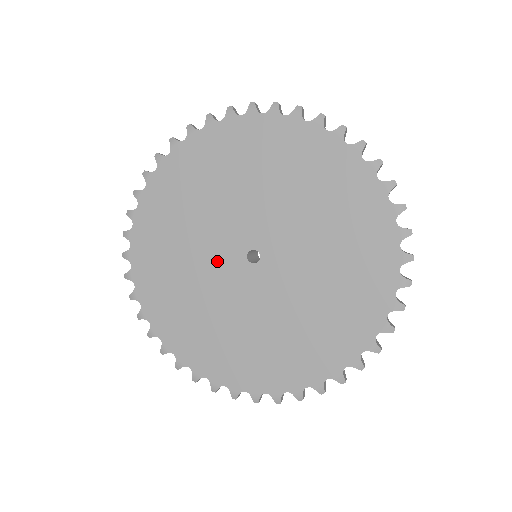
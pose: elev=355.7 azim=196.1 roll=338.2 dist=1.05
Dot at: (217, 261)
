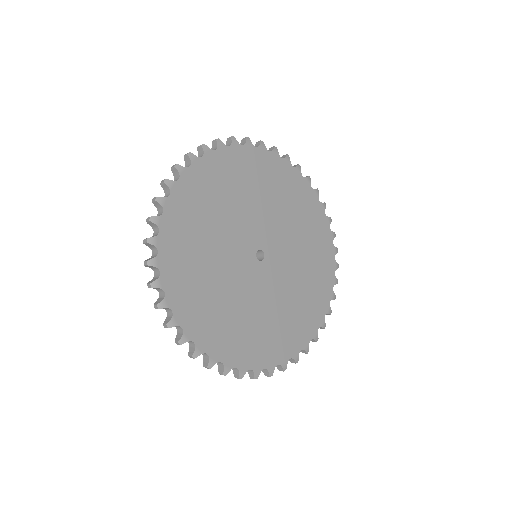
Dot at: (244, 230)
